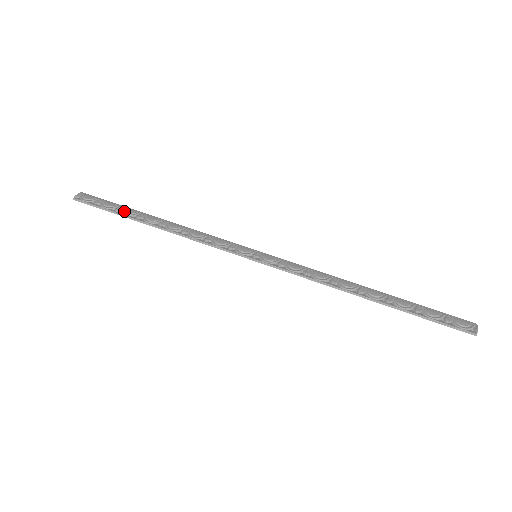
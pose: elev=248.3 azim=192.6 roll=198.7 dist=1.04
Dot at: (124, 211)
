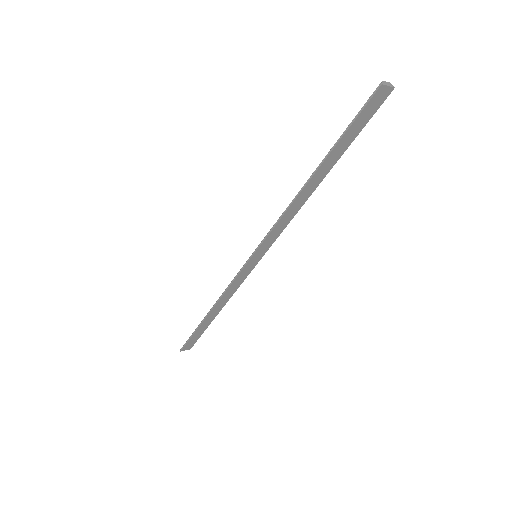
Dot at: occluded
